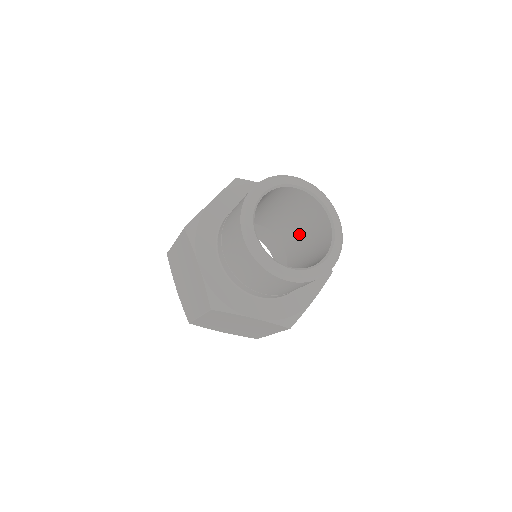
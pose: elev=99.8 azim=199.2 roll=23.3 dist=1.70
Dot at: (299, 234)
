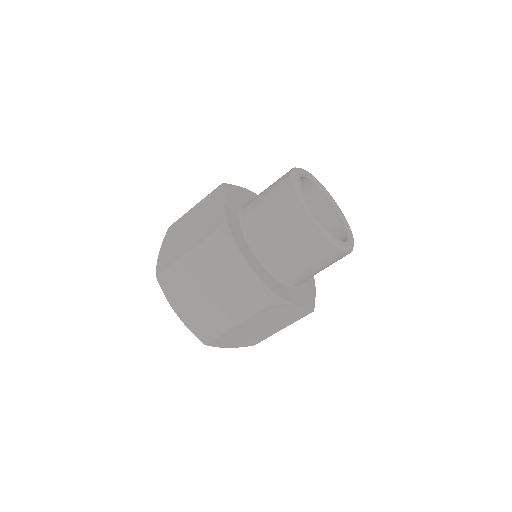
Dot at: occluded
